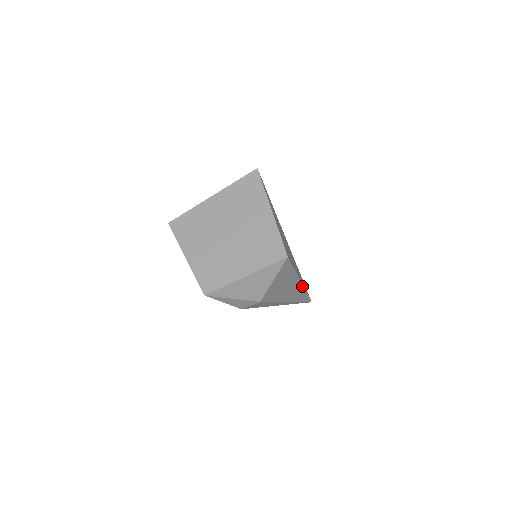
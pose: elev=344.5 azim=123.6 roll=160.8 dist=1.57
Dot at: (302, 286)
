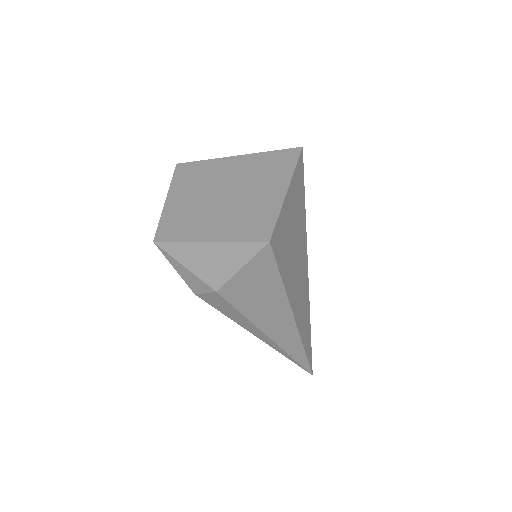
Dot at: (296, 328)
